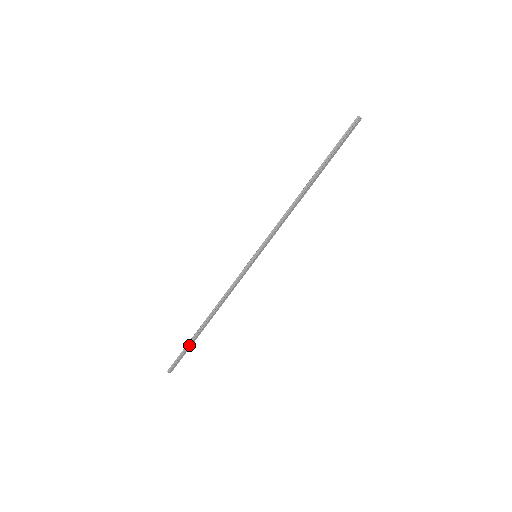
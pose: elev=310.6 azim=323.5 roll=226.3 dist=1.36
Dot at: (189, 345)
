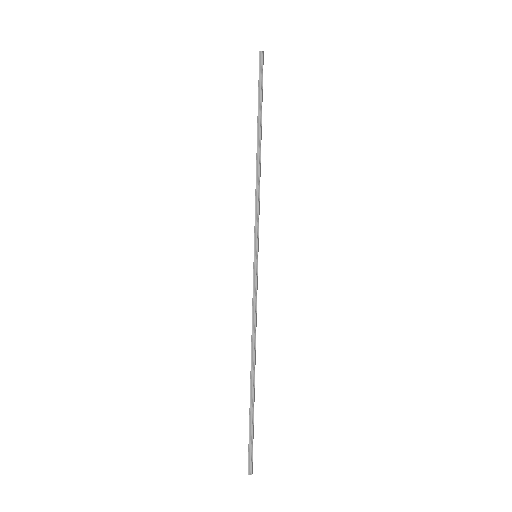
Dot at: (253, 418)
